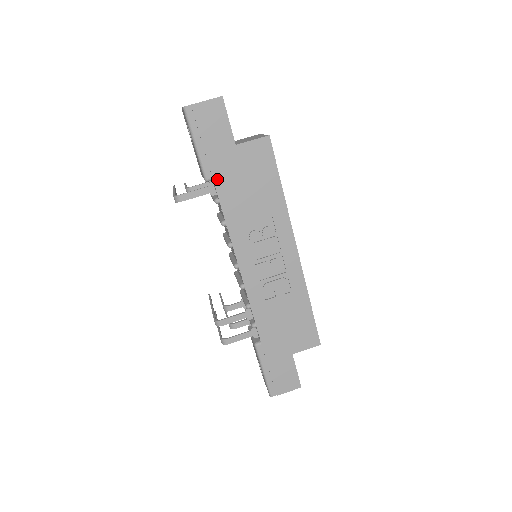
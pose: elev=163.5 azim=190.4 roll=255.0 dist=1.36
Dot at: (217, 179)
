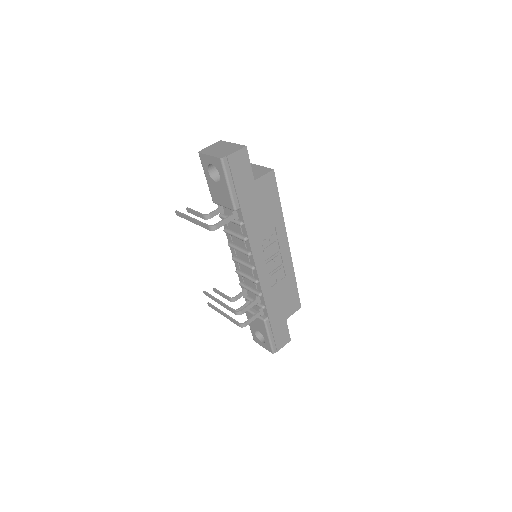
Dot at: (243, 208)
